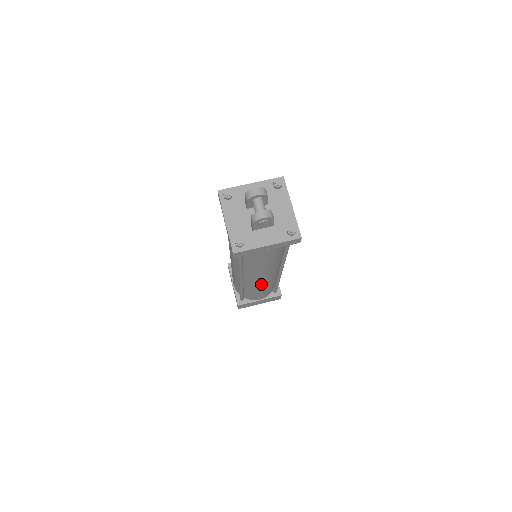
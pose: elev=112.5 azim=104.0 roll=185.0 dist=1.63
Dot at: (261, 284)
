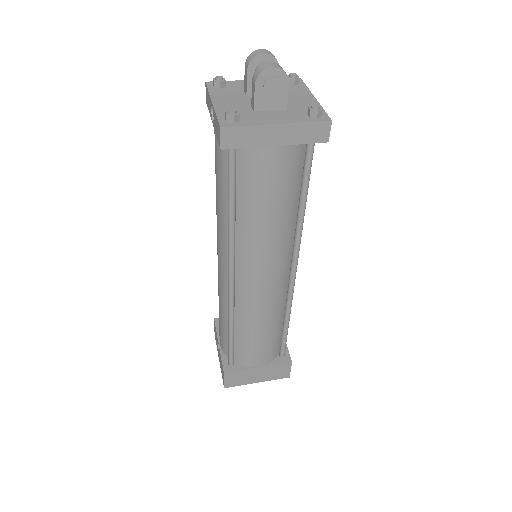
Dot at: (262, 301)
